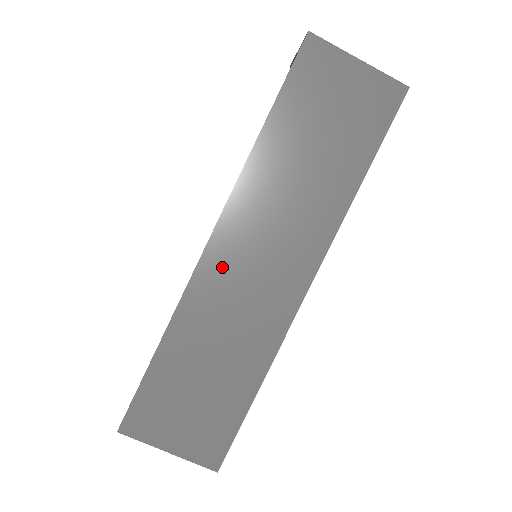
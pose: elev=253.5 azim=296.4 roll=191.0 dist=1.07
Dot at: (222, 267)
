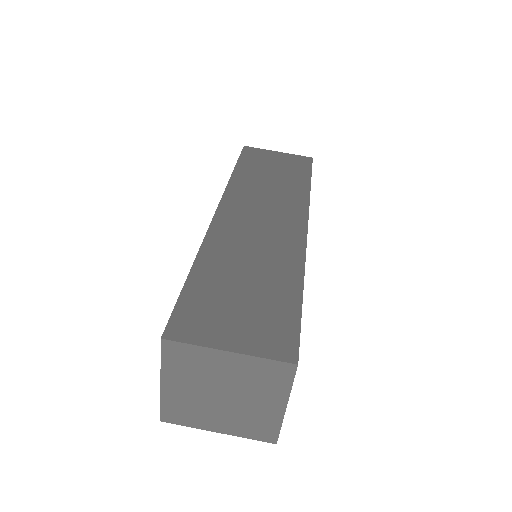
Dot at: (232, 222)
